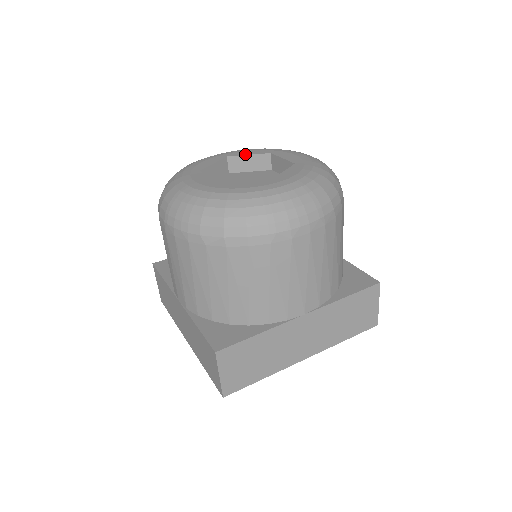
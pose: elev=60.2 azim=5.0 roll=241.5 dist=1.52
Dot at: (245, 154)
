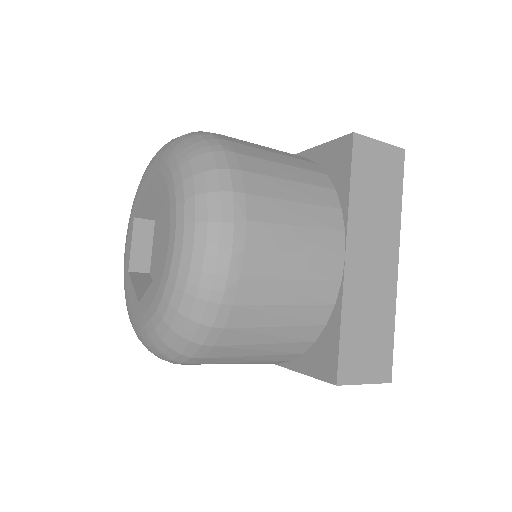
Dot at: (156, 189)
